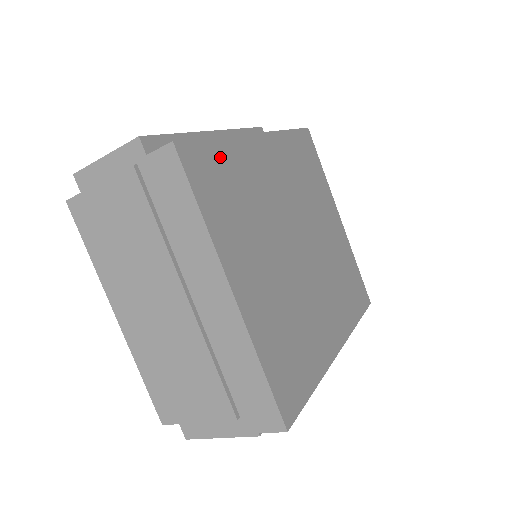
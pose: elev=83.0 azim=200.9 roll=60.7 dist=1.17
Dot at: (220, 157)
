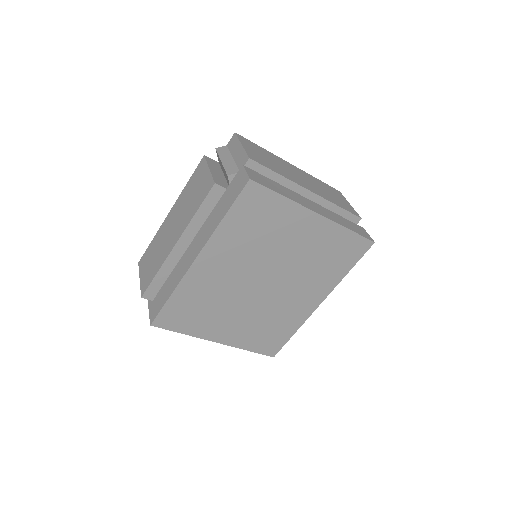
Dot at: (177, 304)
